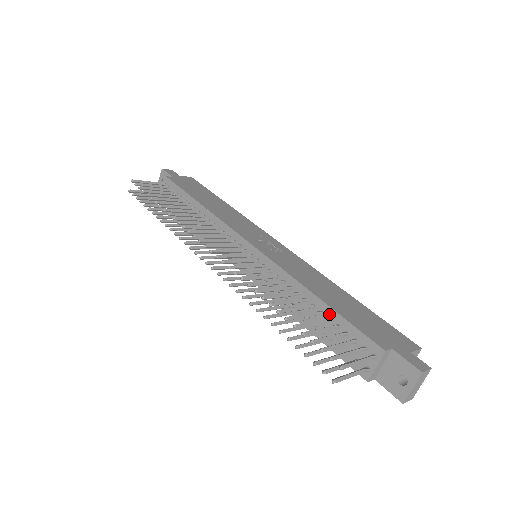
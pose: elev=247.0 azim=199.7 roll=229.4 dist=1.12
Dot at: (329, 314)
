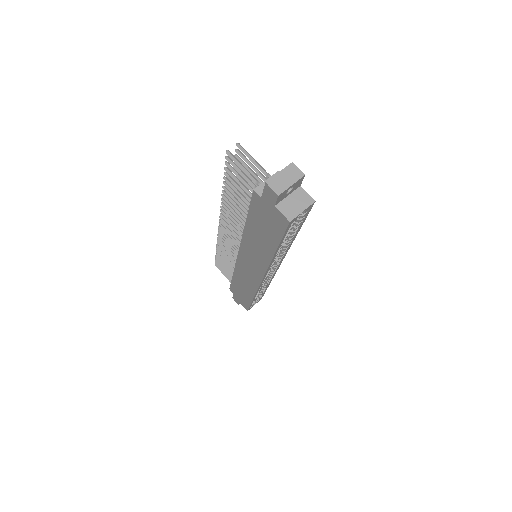
Dot at: occluded
